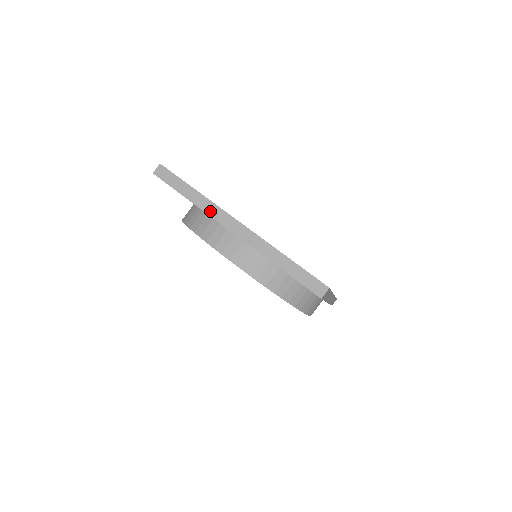
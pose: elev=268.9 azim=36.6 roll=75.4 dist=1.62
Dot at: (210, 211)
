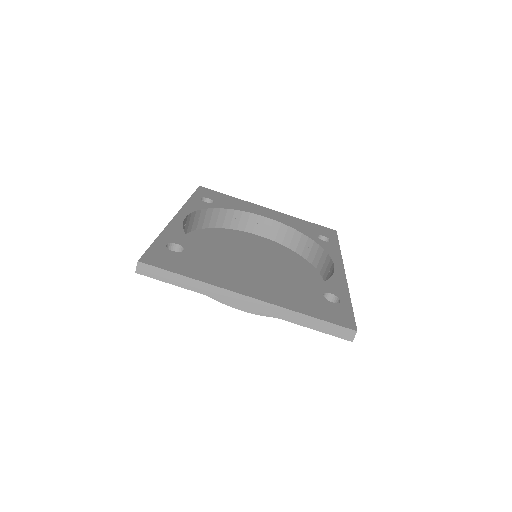
Dot at: (214, 294)
